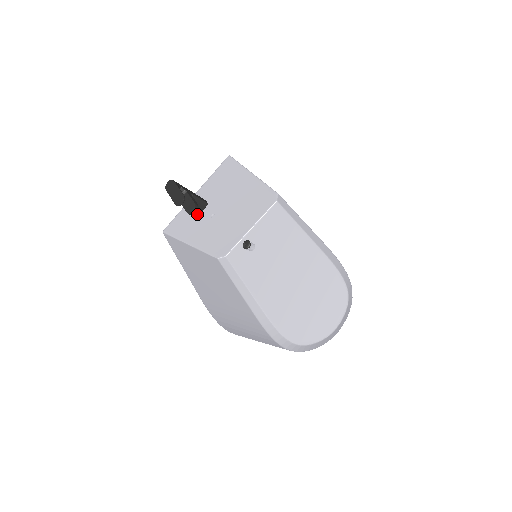
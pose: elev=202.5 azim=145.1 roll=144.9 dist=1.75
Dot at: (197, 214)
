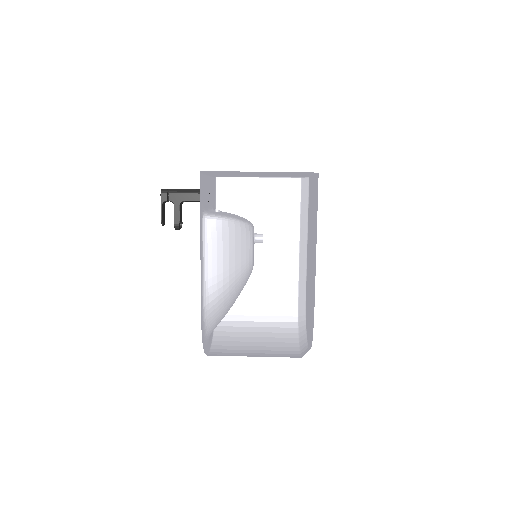
Dot at: occluded
